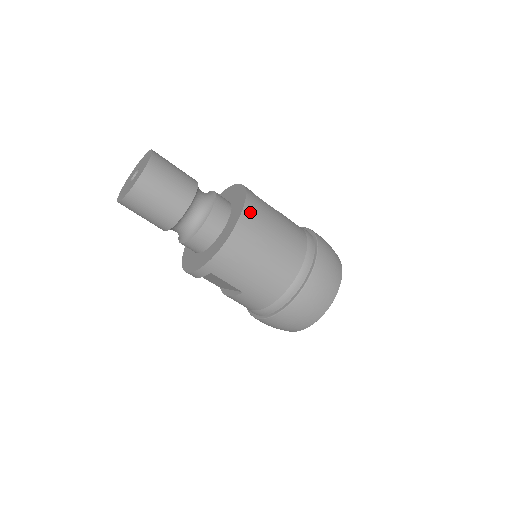
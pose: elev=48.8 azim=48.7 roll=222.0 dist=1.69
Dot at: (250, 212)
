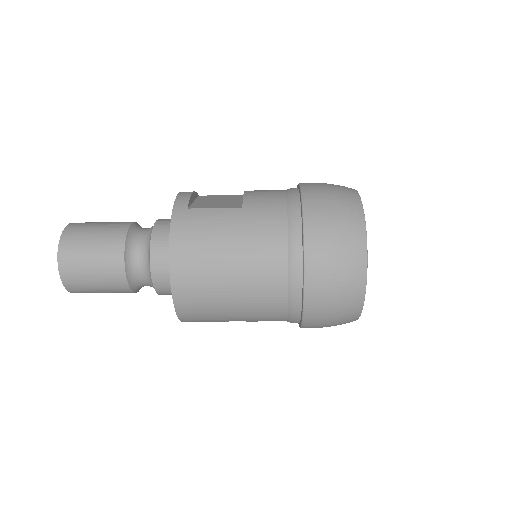
Dot at: (181, 251)
